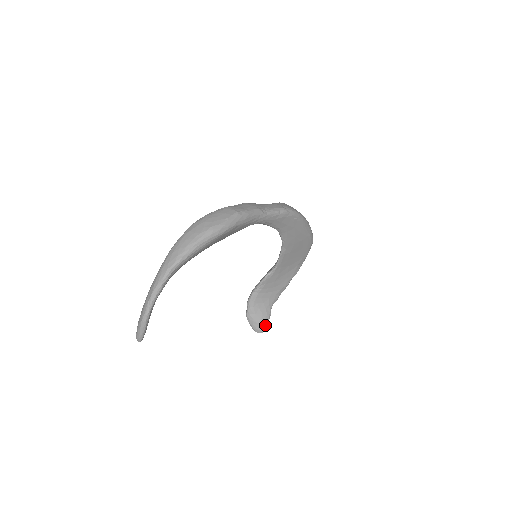
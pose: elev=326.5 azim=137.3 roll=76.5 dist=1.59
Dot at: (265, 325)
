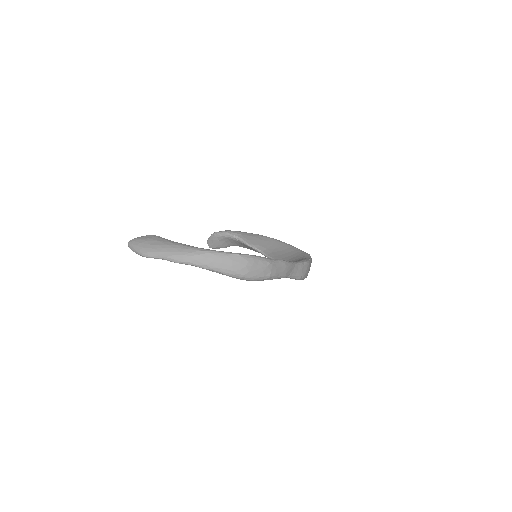
Dot at: (216, 248)
